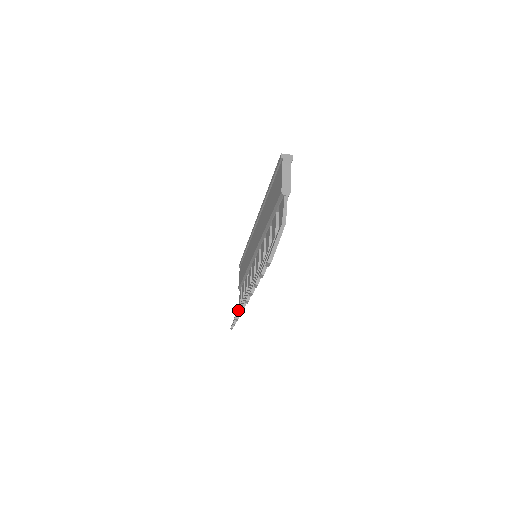
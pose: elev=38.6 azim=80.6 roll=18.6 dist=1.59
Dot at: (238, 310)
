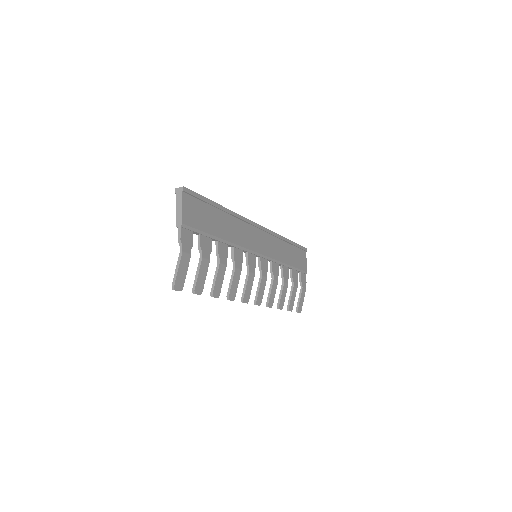
Dot at: (289, 297)
